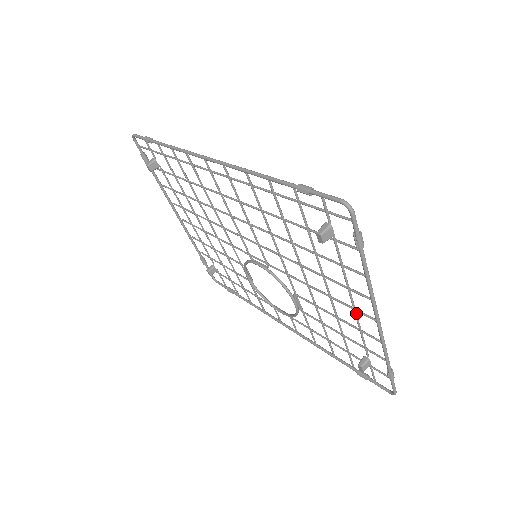
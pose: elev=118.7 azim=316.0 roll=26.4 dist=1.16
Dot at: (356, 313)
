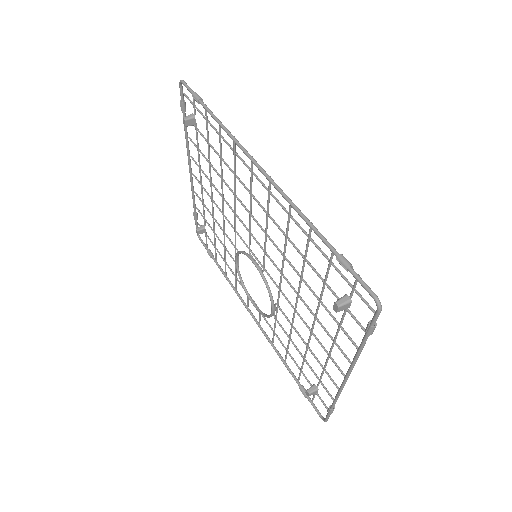
Dot at: occluded
